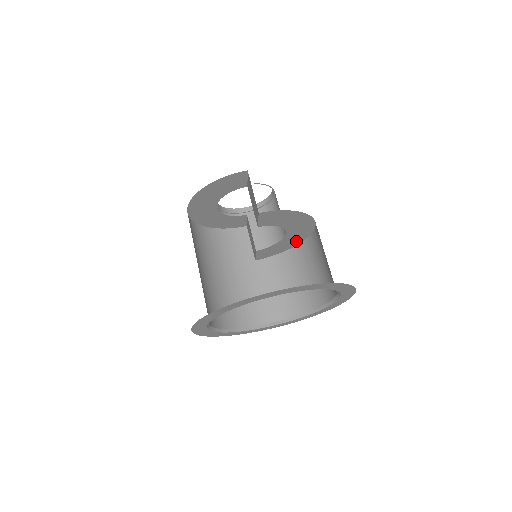
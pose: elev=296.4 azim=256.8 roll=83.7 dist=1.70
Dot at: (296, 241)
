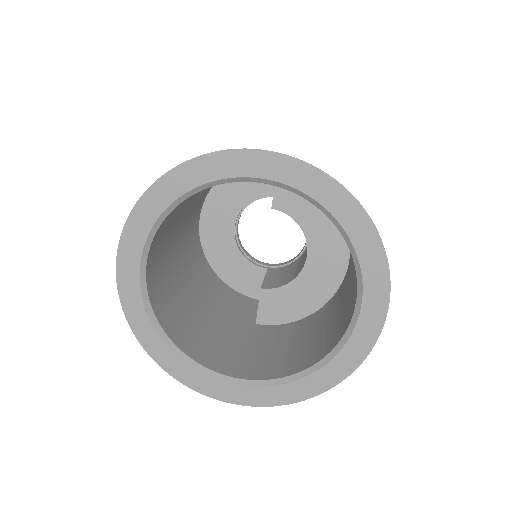
Dot at: (319, 294)
